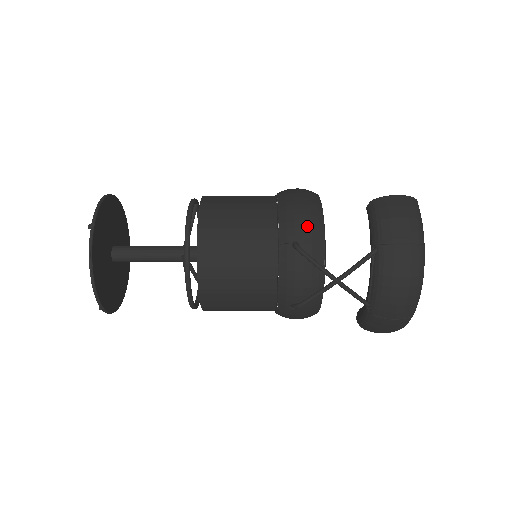
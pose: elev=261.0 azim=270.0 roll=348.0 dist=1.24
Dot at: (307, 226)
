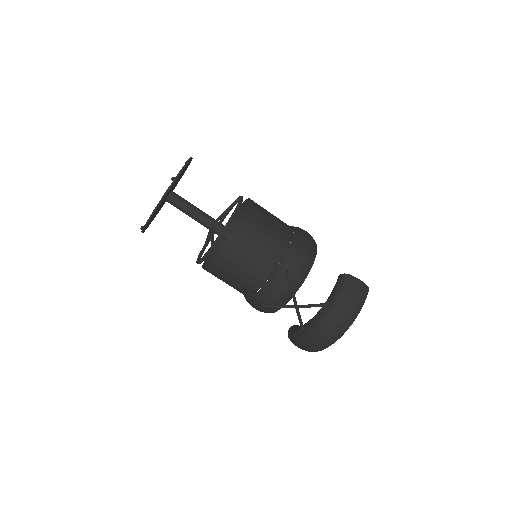
Dot at: (301, 265)
